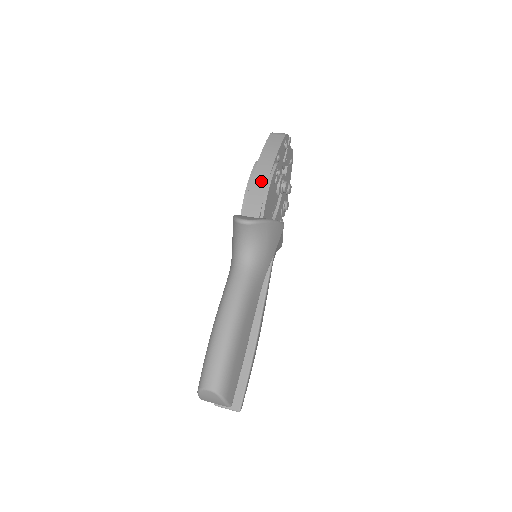
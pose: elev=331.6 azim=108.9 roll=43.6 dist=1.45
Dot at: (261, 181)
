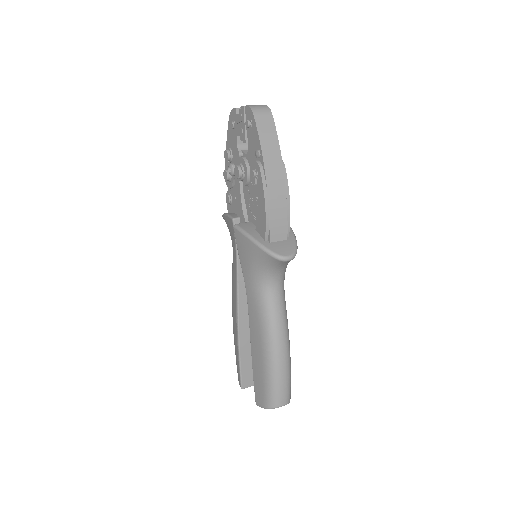
Dot at: (279, 196)
